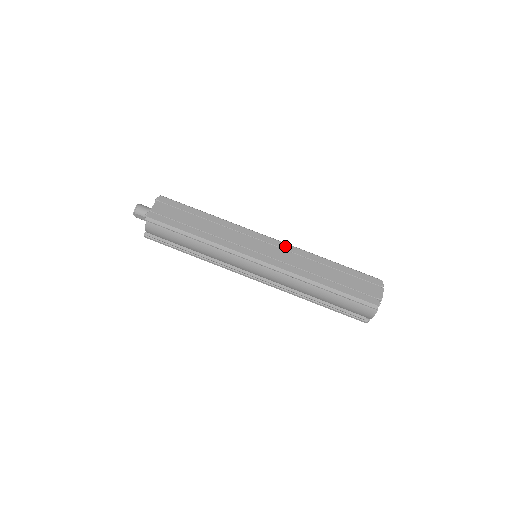
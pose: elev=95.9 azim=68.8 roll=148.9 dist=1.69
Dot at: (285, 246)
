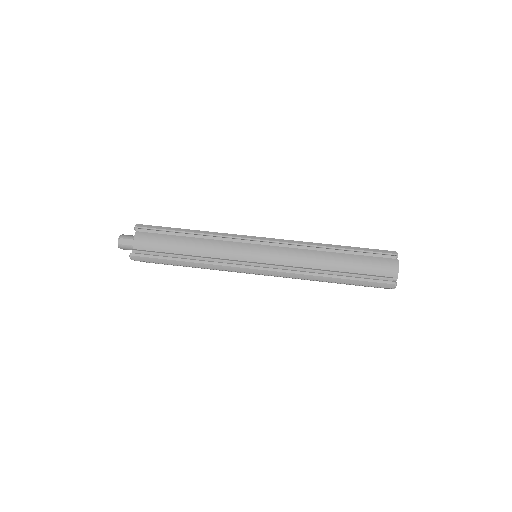
Dot at: occluded
